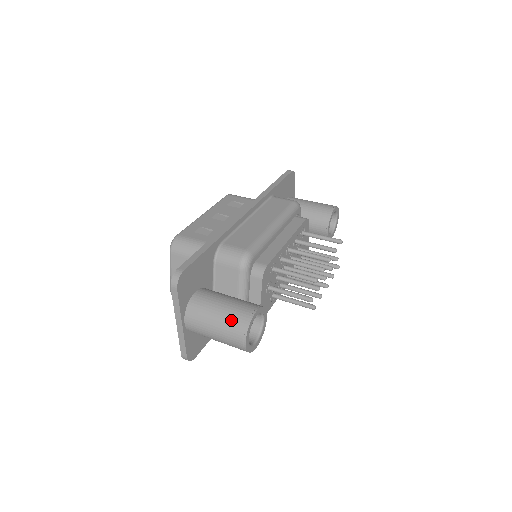
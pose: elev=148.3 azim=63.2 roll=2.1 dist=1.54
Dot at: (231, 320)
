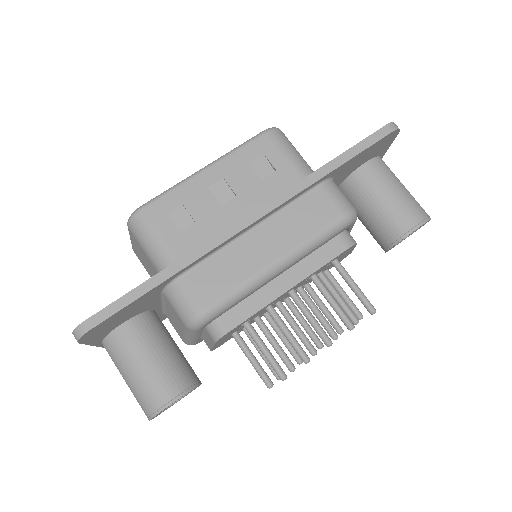
Dot at: (140, 394)
